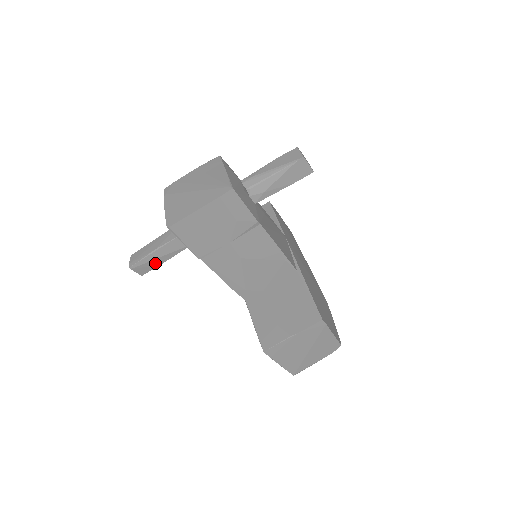
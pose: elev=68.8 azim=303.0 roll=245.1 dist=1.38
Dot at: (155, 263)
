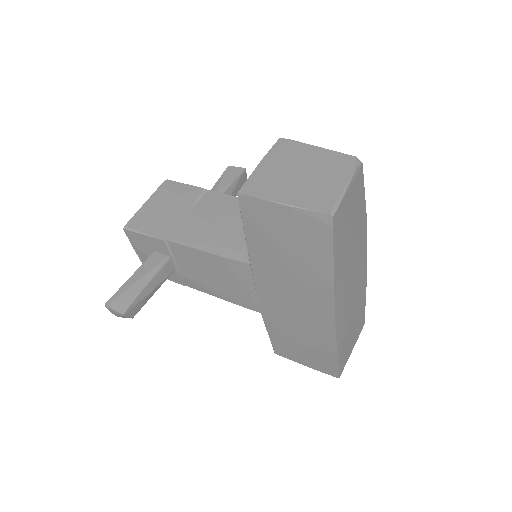
Dot at: (134, 292)
